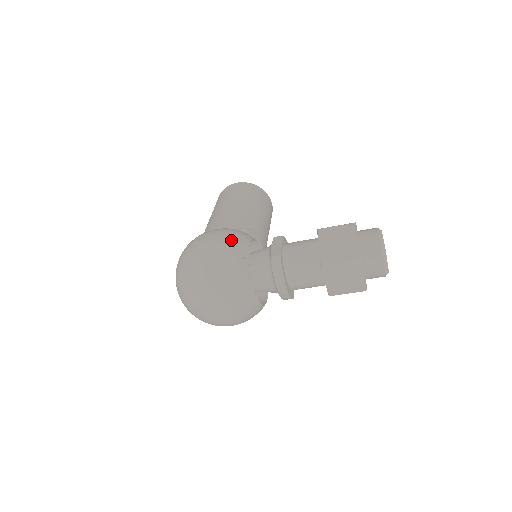
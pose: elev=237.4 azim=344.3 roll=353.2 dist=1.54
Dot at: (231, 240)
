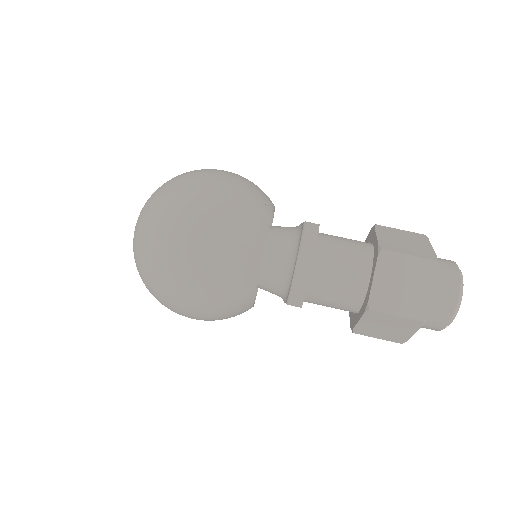
Dot at: (256, 185)
